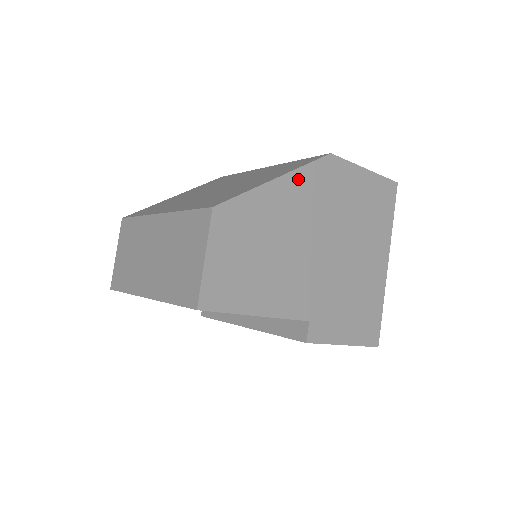
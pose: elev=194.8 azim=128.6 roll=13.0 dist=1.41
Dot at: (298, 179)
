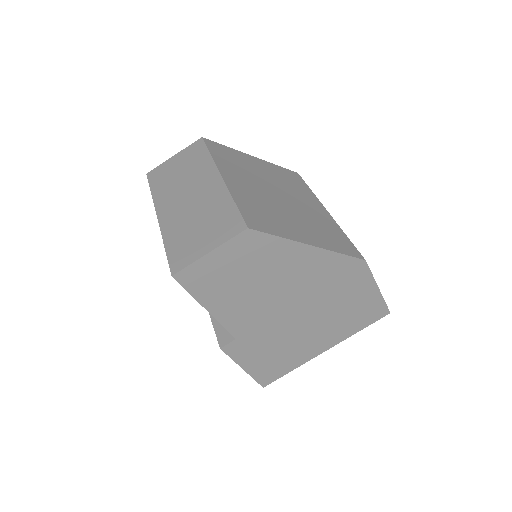
Dot at: (325, 257)
